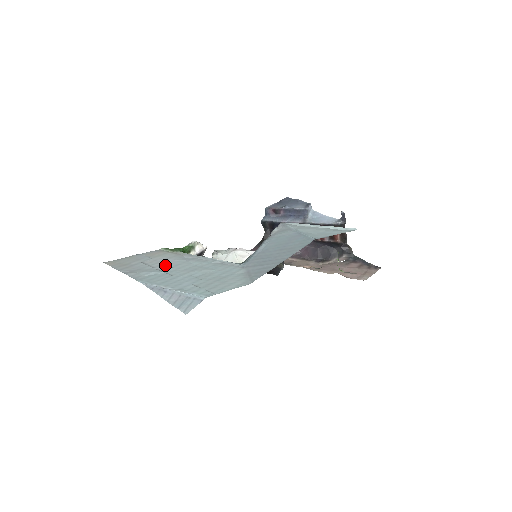
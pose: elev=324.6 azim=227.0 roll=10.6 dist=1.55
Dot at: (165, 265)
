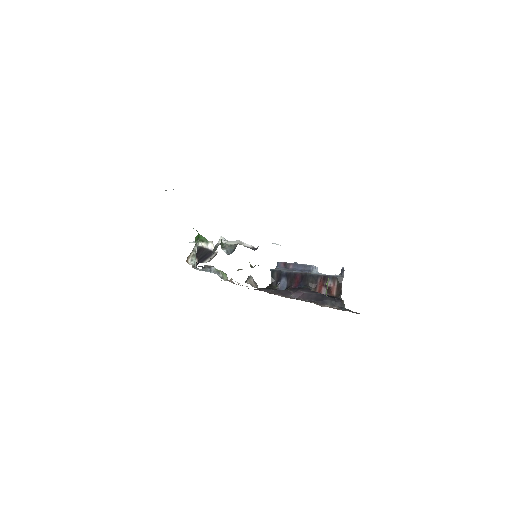
Dot at: occluded
